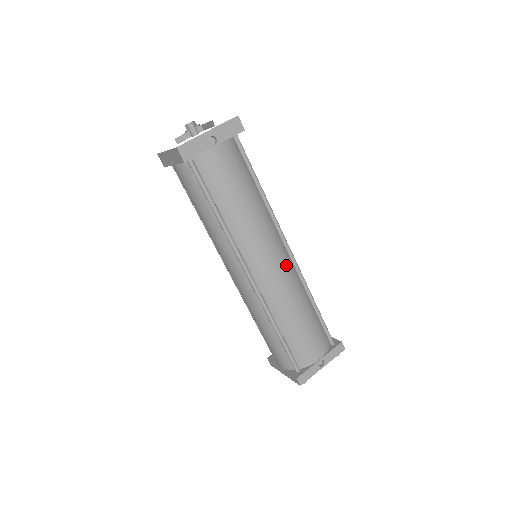
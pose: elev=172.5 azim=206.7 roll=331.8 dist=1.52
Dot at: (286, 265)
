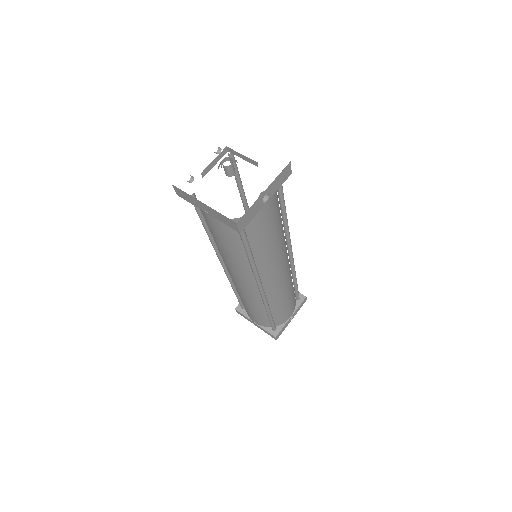
Dot at: (288, 267)
